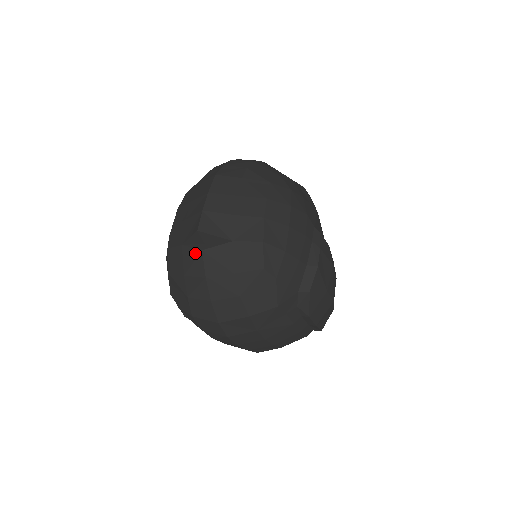
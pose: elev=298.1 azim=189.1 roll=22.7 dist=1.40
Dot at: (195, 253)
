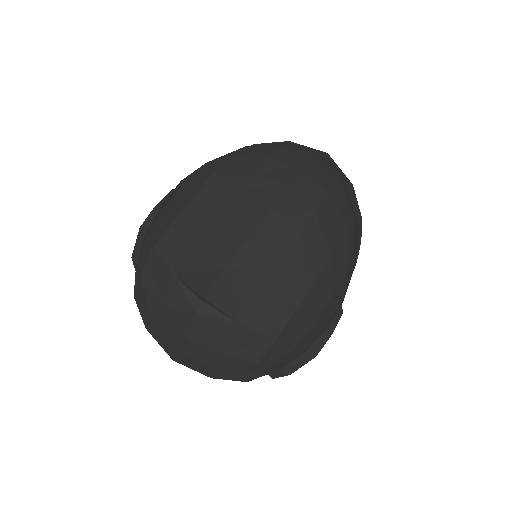
Dot at: (186, 304)
